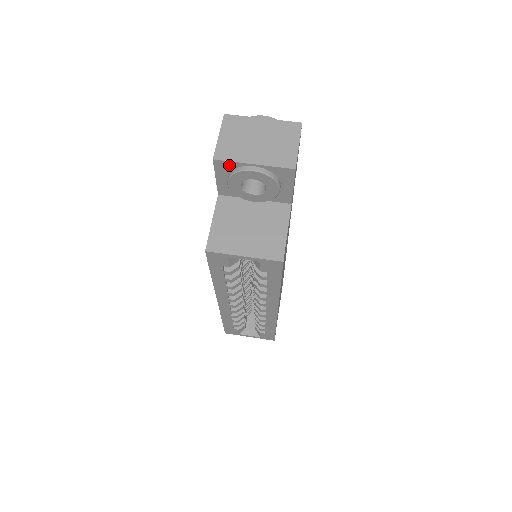
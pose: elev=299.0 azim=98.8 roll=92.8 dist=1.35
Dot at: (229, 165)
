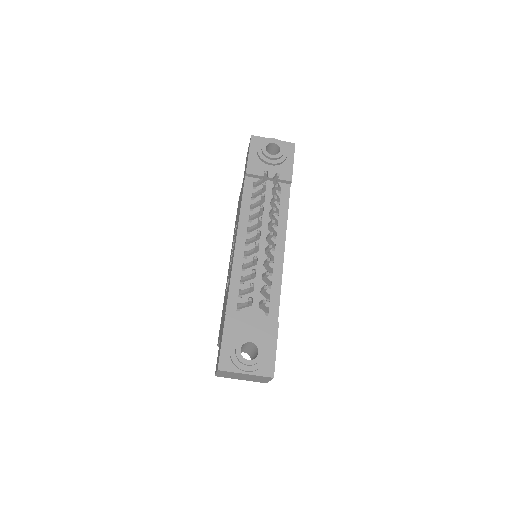
Dot at: occluded
